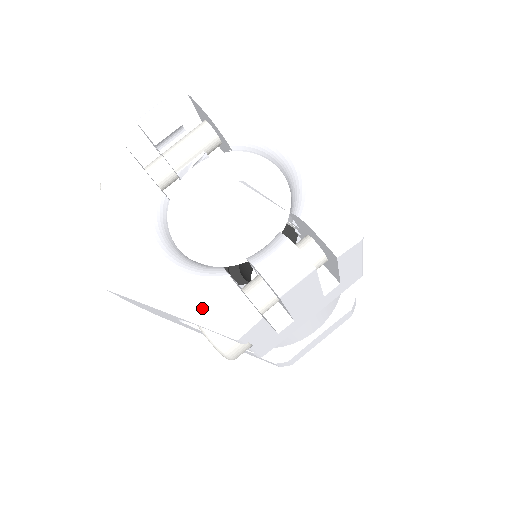
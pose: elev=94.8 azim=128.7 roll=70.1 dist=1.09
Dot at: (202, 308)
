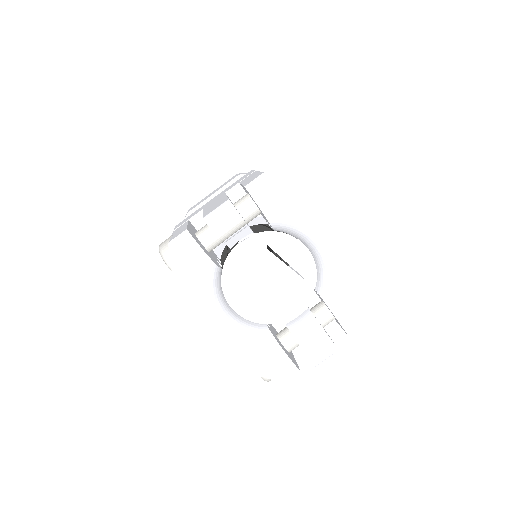
Dot at: (262, 367)
